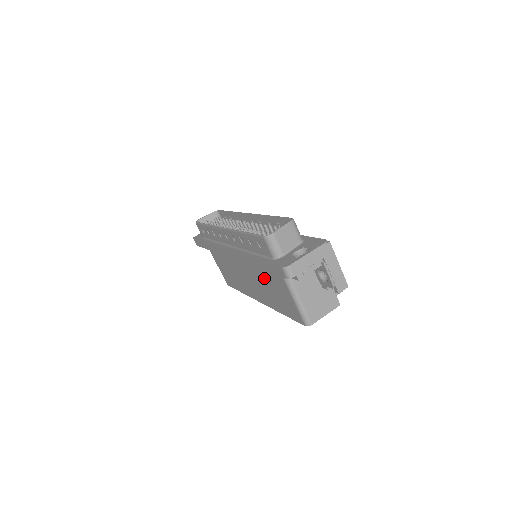
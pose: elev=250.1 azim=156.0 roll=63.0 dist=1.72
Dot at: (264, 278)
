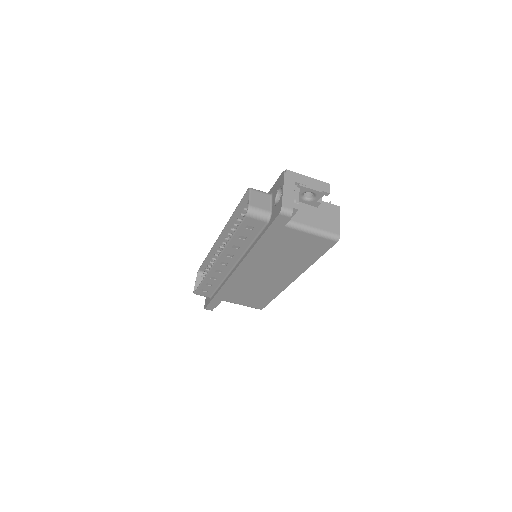
Dot at: (277, 252)
